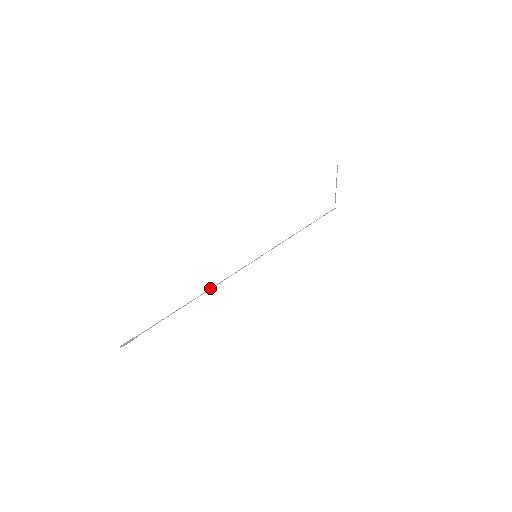
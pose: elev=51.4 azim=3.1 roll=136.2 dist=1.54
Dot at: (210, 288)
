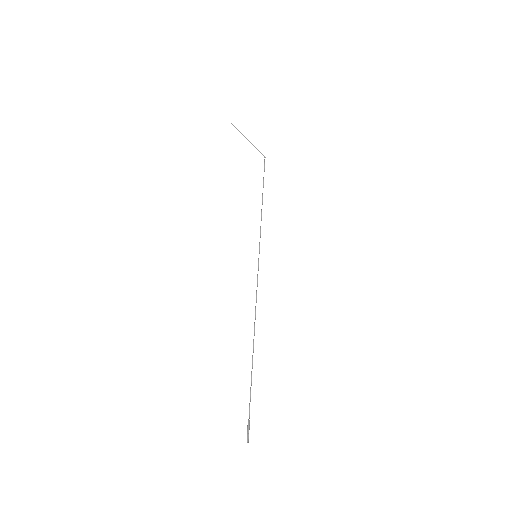
Dot at: occluded
